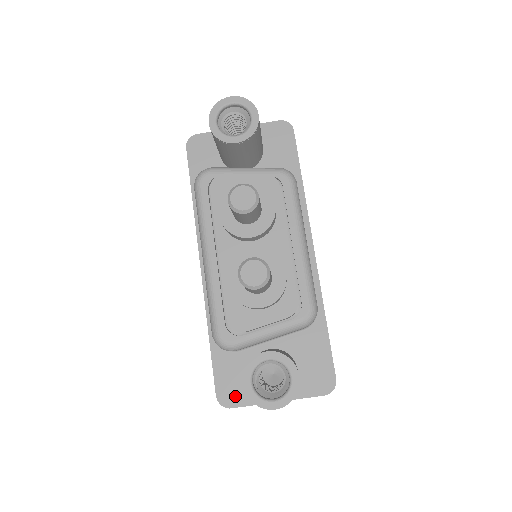
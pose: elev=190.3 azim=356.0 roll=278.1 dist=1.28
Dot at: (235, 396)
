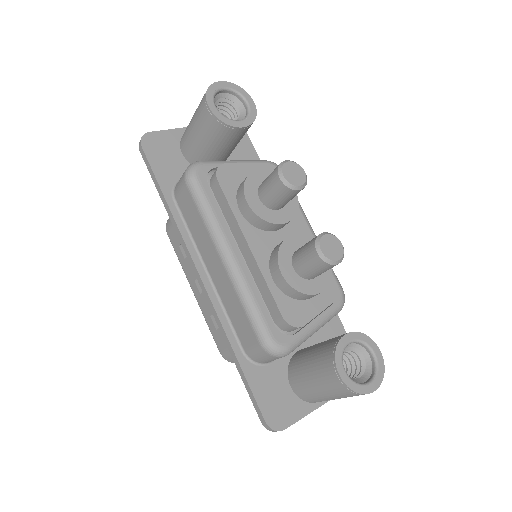
Dot at: (284, 414)
